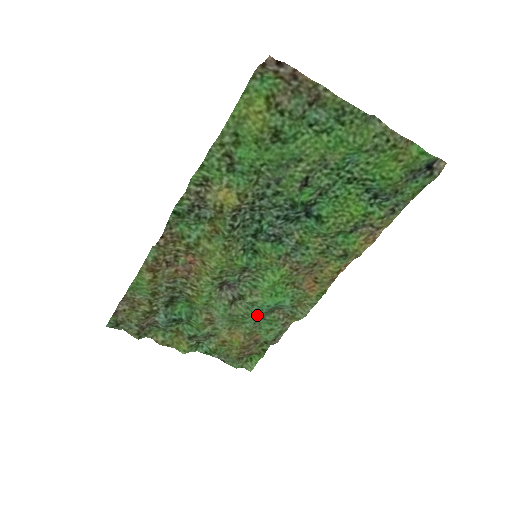
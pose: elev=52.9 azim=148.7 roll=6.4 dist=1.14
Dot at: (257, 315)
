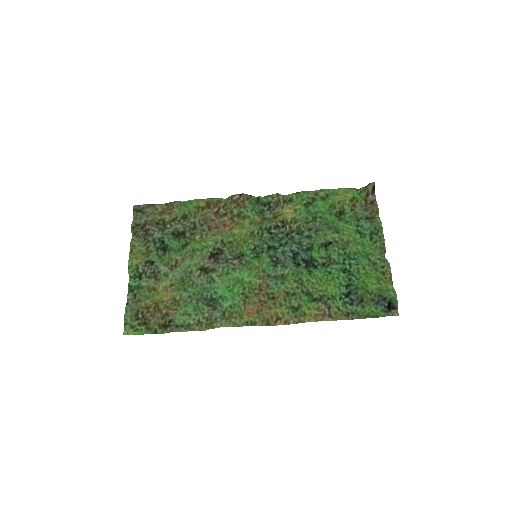
Dot at: (199, 294)
